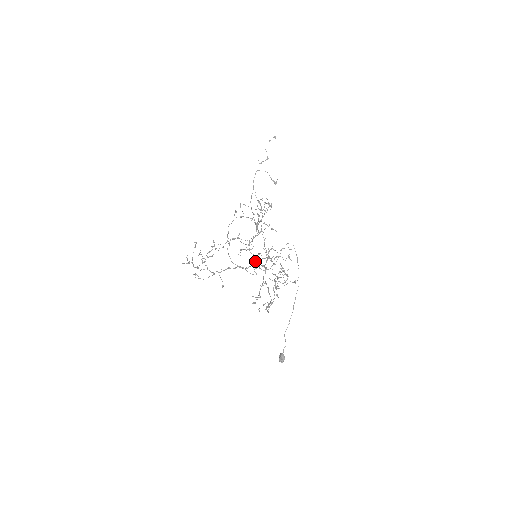
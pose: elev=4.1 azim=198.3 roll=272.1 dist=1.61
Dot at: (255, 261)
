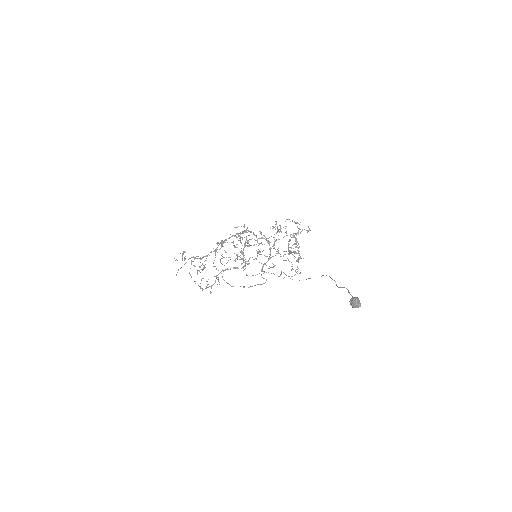
Dot at: occluded
